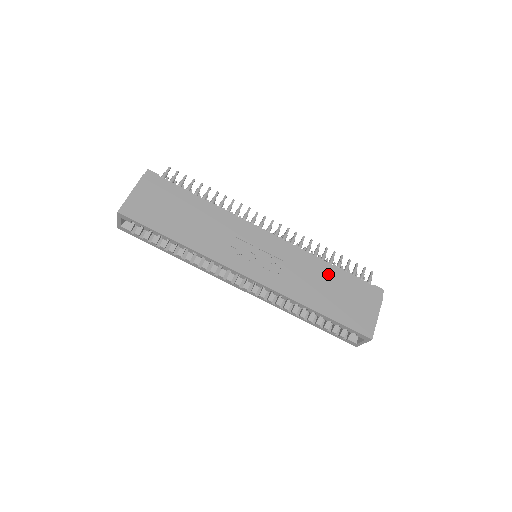
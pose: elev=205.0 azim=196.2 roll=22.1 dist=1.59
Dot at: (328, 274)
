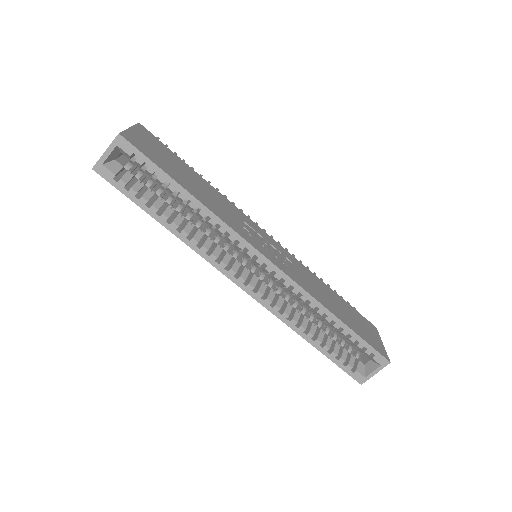
Dot at: (330, 290)
